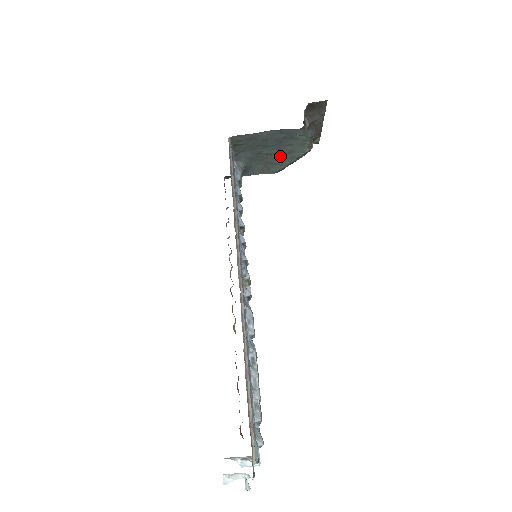
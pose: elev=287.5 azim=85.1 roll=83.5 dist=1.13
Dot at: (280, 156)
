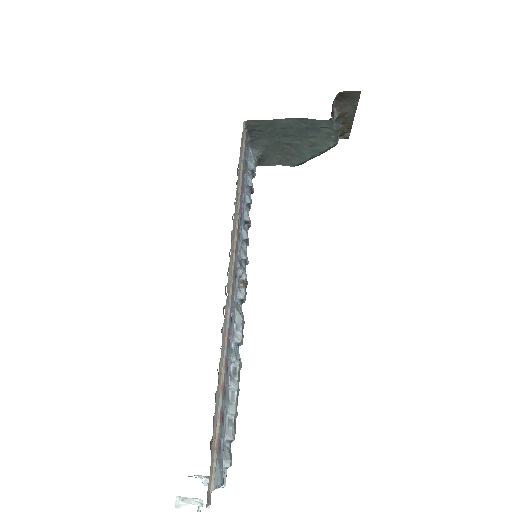
Dot at: (301, 148)
